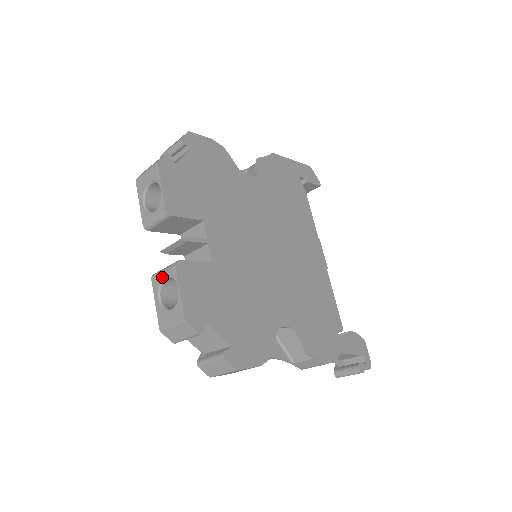
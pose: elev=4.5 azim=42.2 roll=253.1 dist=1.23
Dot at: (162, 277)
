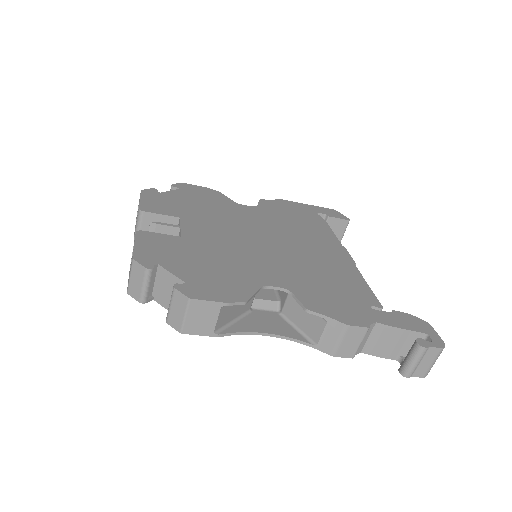
Dot at: (132, 252)
